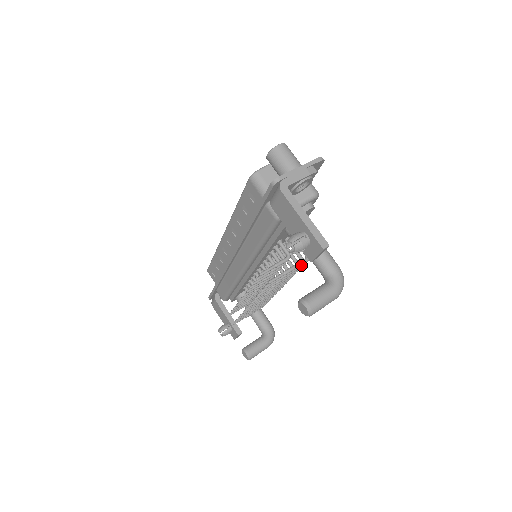
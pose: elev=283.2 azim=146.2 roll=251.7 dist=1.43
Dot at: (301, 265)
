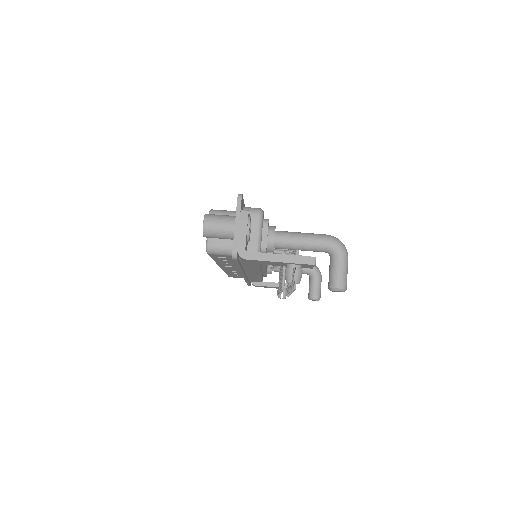
Dot at: occluded
